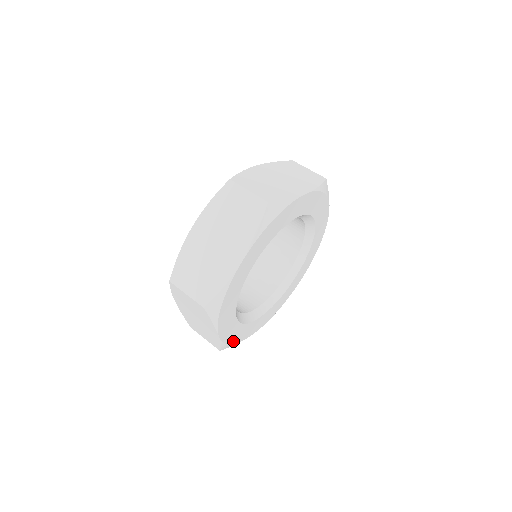
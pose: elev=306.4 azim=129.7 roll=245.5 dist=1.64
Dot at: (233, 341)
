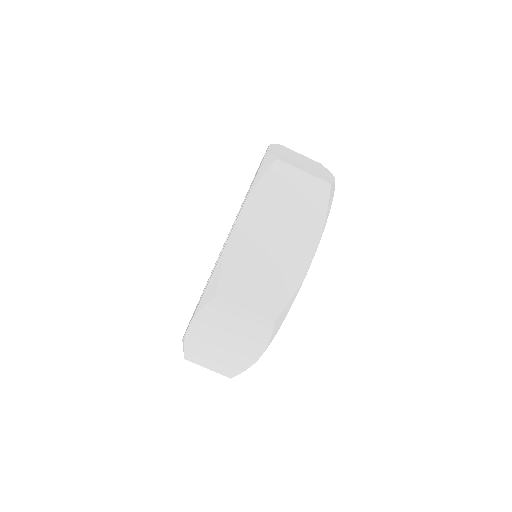
Dot at: occluded
